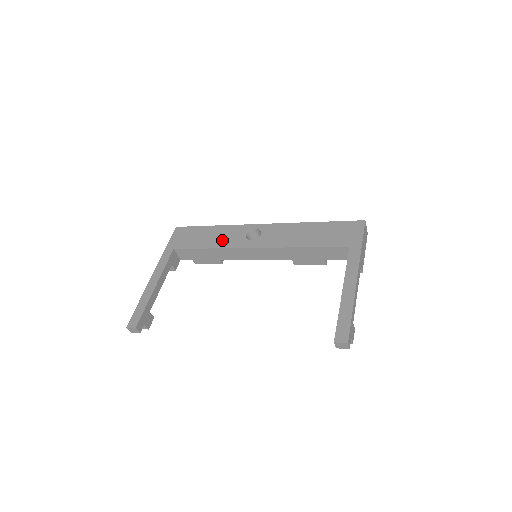
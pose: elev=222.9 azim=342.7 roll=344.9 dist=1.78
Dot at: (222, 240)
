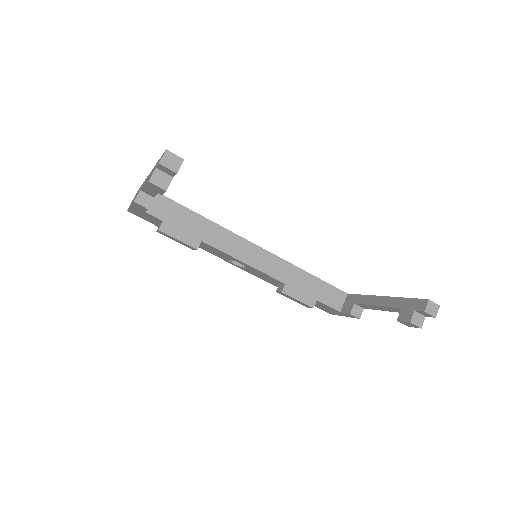
Dot at: occluded
